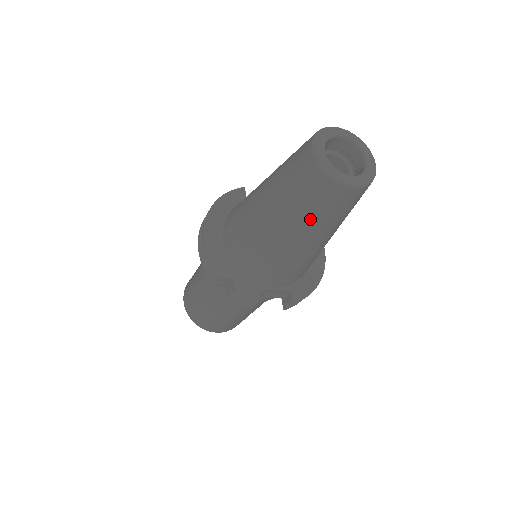
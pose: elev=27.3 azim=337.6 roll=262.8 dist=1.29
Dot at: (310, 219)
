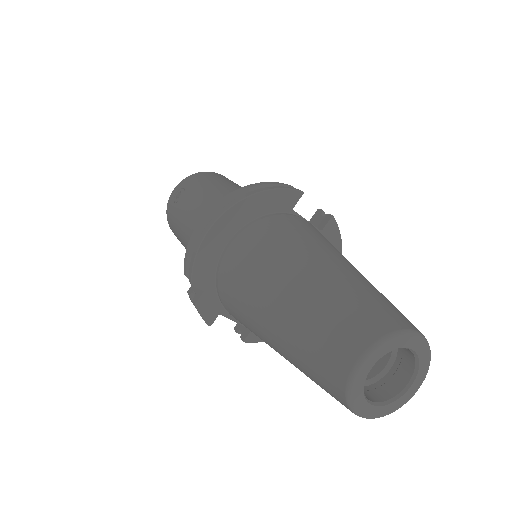
Dot at: (302, 370)
